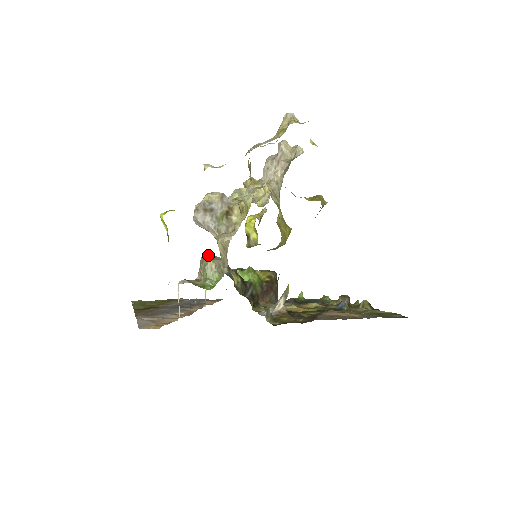
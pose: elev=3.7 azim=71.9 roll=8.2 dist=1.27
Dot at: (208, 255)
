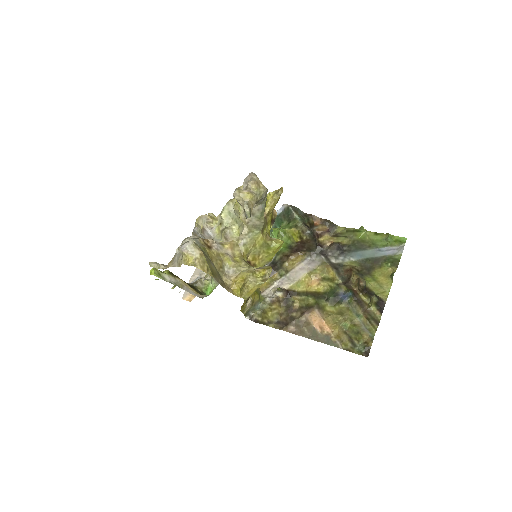
Dot at: occluded
